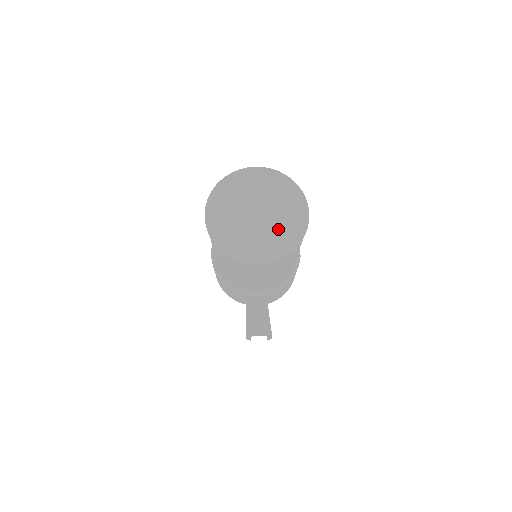
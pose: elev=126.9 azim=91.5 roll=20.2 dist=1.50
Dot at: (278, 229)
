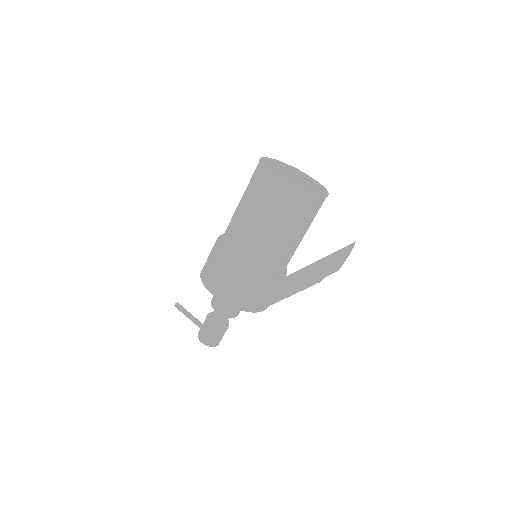
Dot at: (310, 182)
